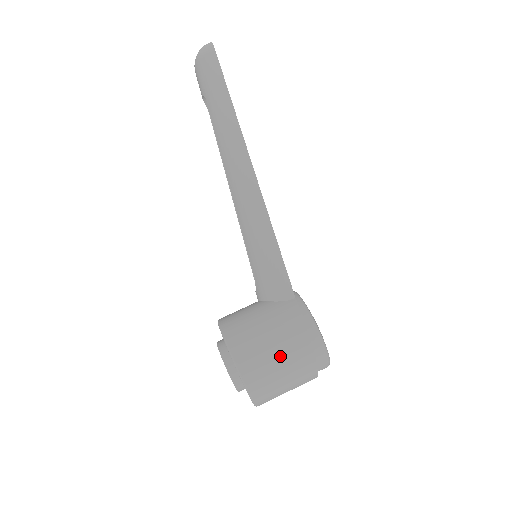
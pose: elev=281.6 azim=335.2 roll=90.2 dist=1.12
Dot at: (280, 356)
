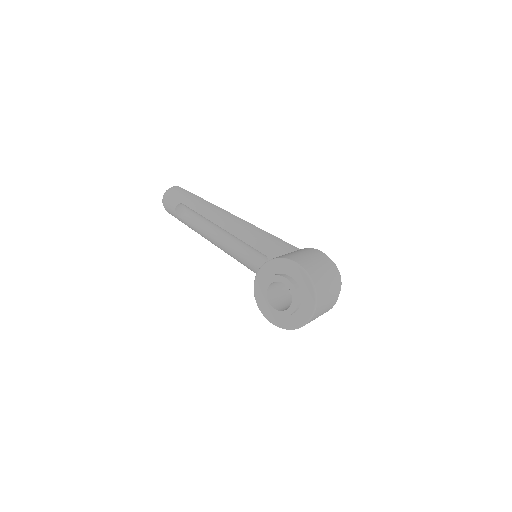
Dot at: (316, 260)
